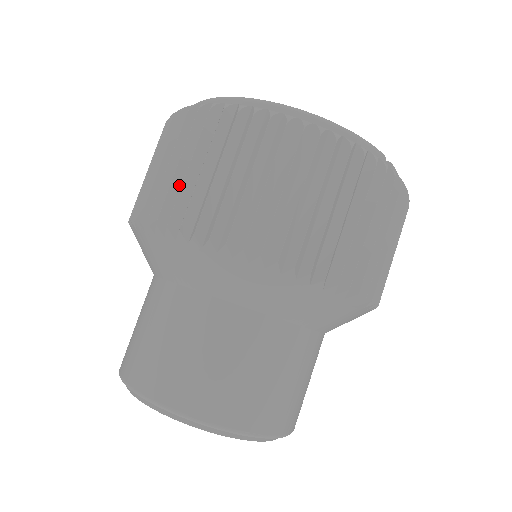
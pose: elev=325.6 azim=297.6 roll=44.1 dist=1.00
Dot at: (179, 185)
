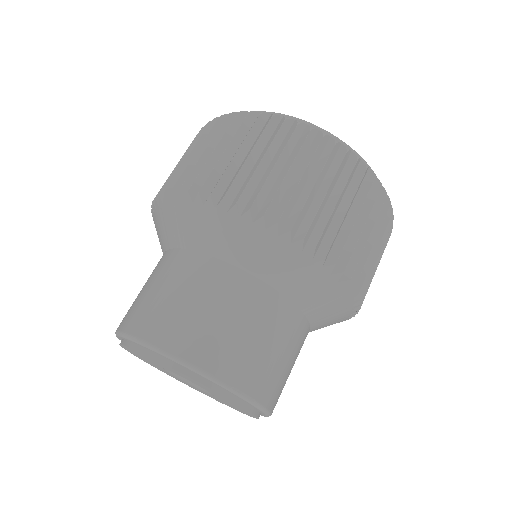
Dot at: (223, 167)
